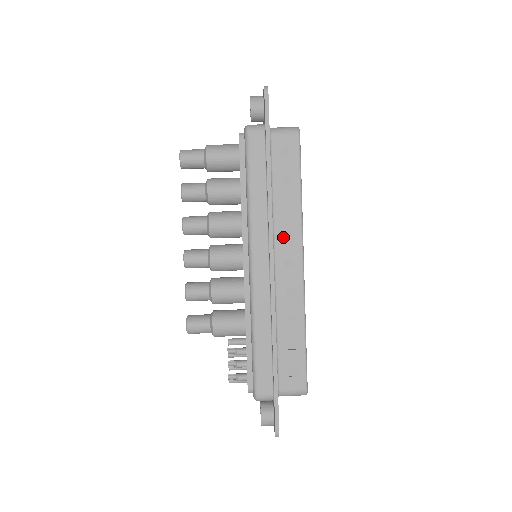
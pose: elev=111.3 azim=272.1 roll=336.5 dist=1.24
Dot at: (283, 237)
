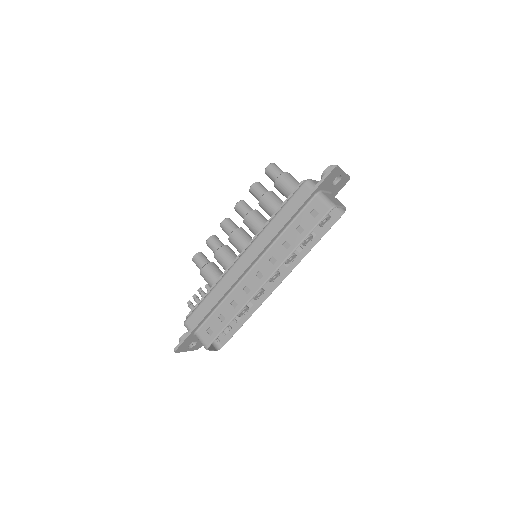
Dot at: (269, 258)
